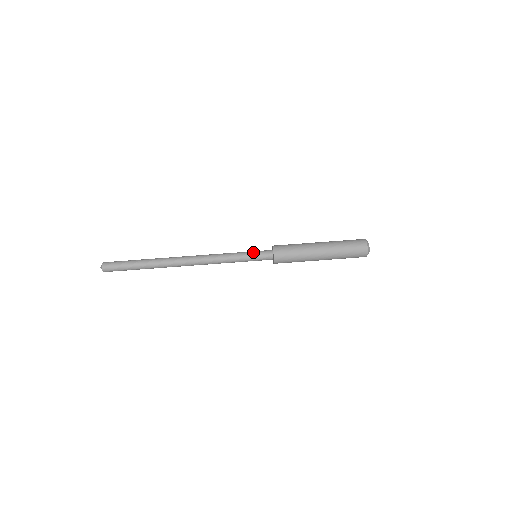
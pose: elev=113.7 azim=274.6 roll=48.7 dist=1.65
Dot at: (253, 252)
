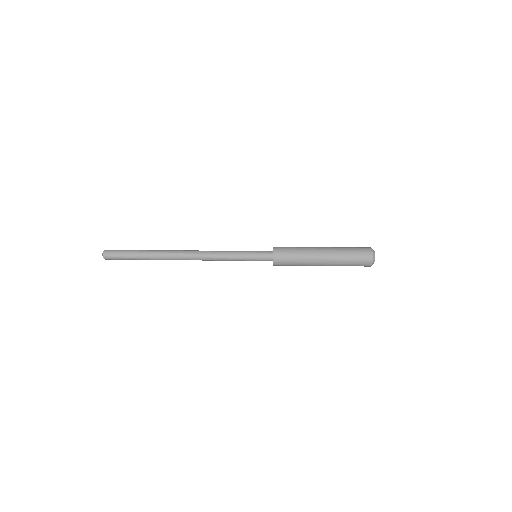
Dot at: (253, 251)
